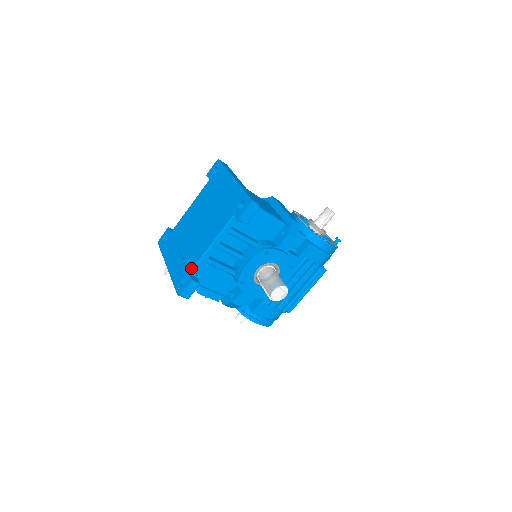
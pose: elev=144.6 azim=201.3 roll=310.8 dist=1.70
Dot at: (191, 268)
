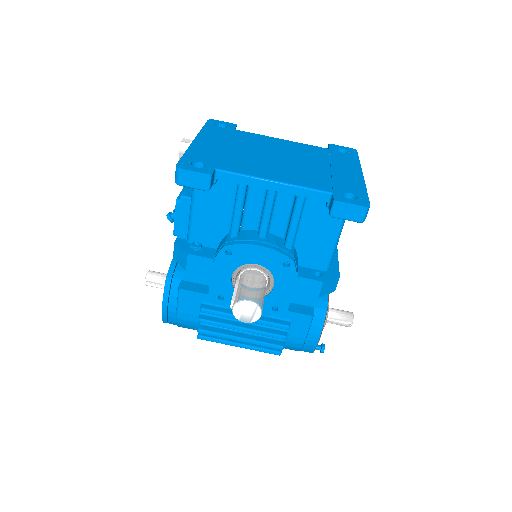
Dot at: (224, 168)
